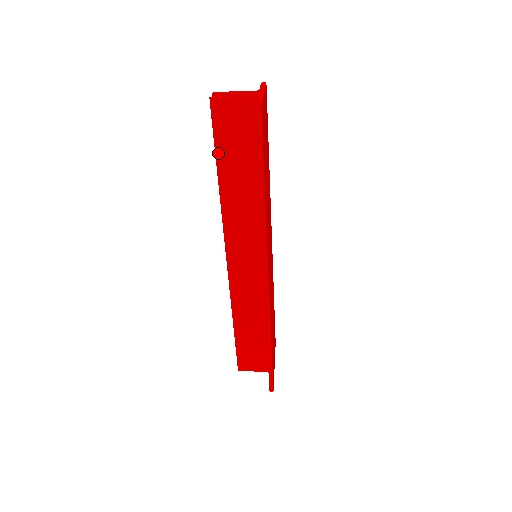
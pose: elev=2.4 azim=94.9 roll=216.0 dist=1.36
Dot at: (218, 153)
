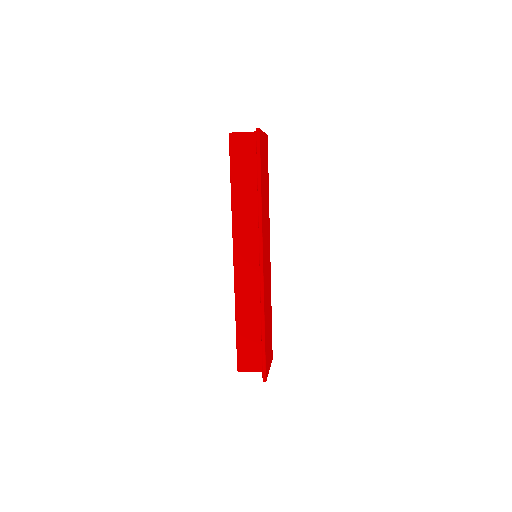
Dot at: (232, 170)
